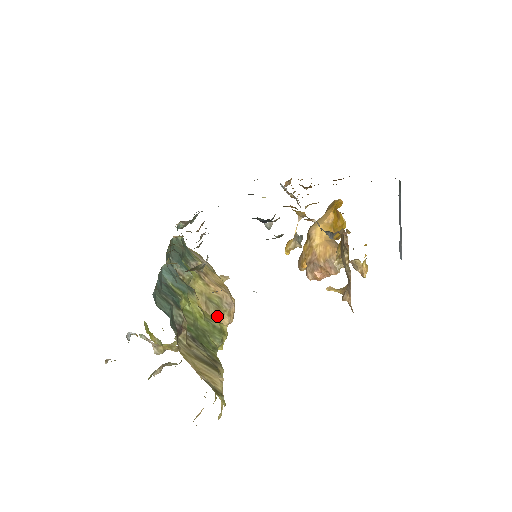
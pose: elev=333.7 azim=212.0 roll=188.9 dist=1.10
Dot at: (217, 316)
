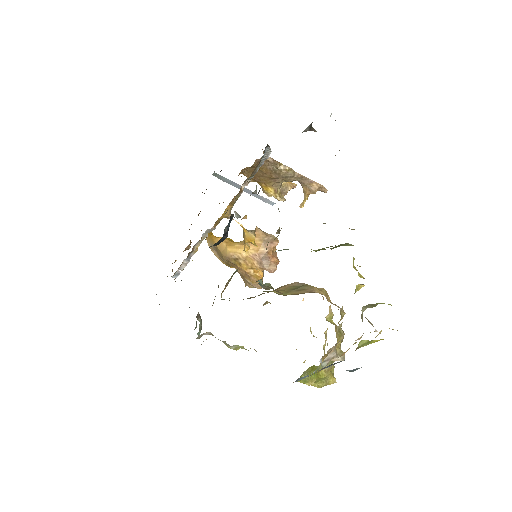
Dot at: (313, 287)
